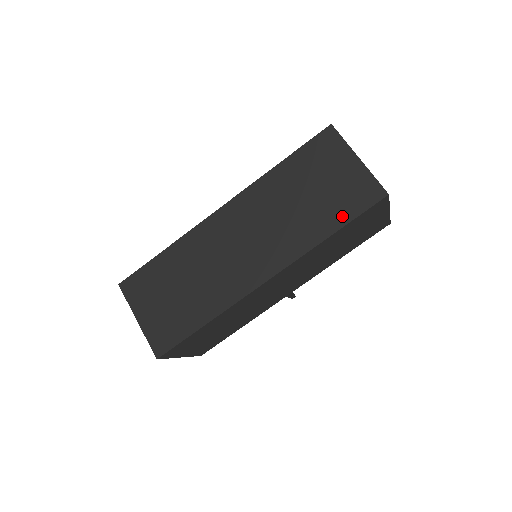
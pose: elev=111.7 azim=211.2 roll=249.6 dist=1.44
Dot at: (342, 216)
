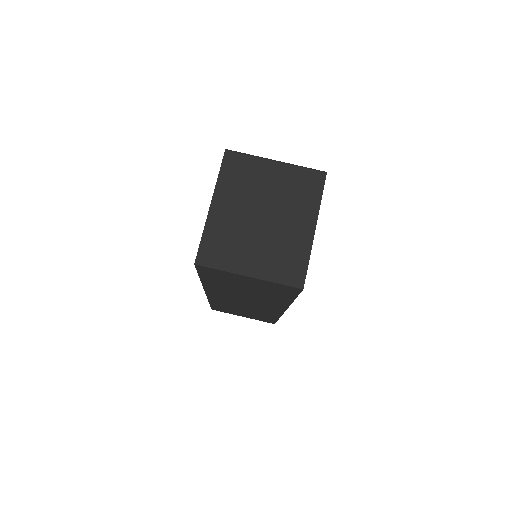
Dot at: (286, 296)
